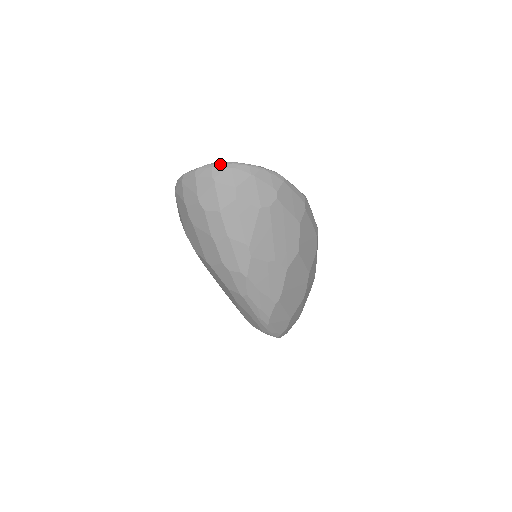
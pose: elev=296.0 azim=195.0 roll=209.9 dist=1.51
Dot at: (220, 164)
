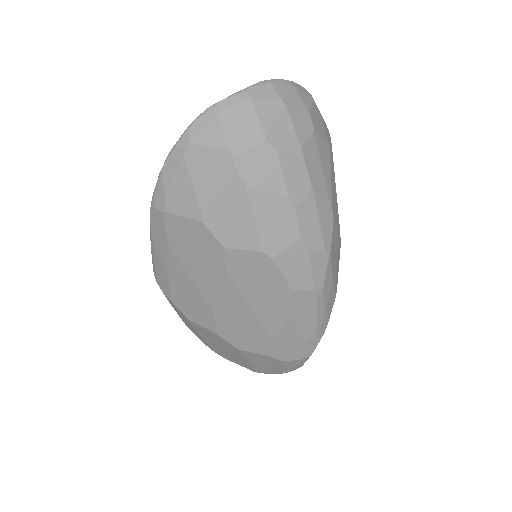
Dot at: (279, 80)
